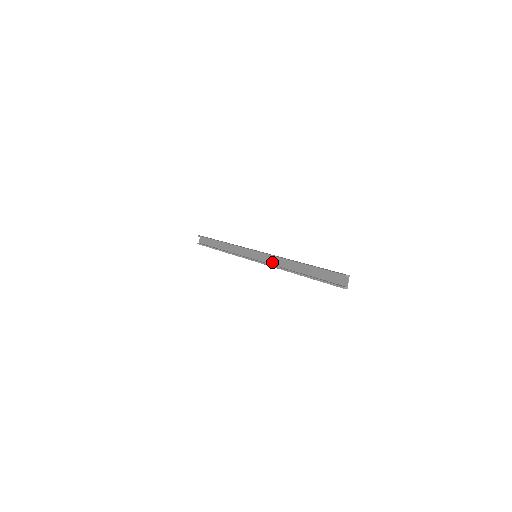
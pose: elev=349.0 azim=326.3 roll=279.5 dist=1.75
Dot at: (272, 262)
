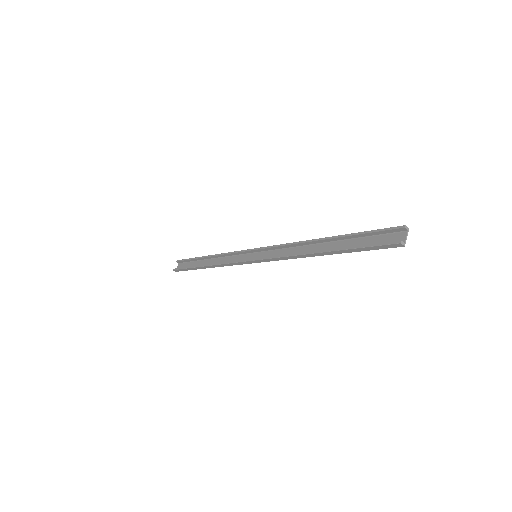
Dot at: (280, 255)
